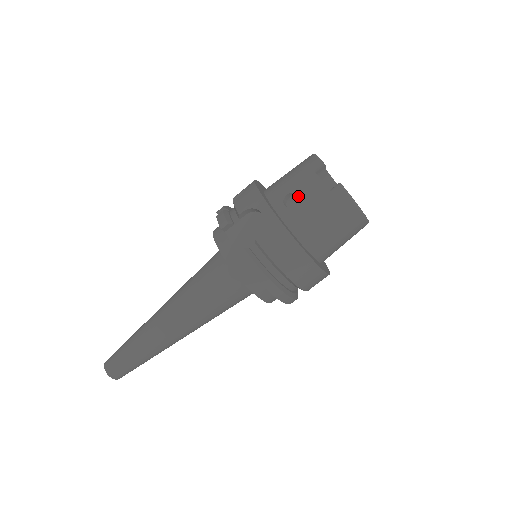
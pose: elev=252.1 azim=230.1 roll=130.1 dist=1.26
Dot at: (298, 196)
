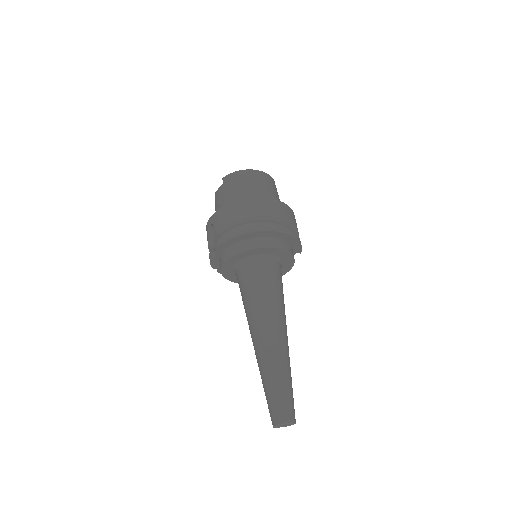
Dot at: (218, 206)
